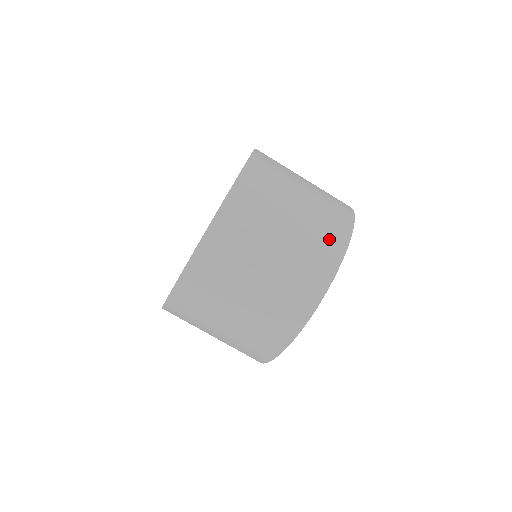
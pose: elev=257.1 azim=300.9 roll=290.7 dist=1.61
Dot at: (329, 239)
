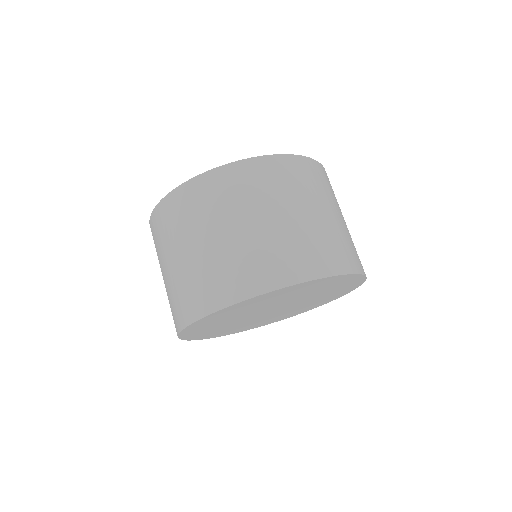
Dot at: (348, 254)
